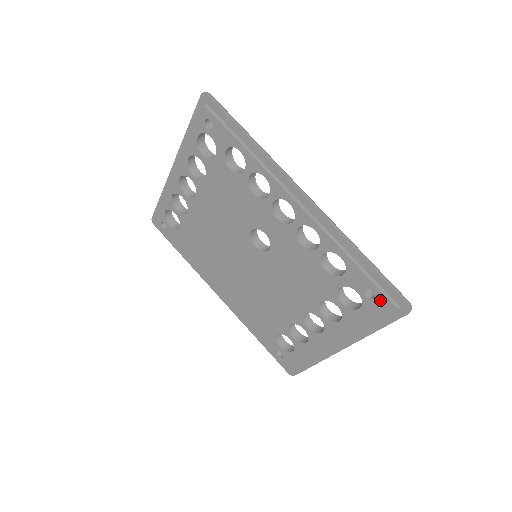
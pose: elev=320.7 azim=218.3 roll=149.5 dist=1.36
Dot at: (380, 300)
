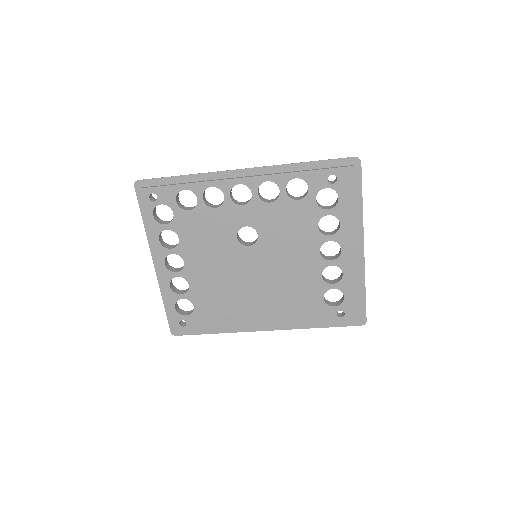
Dot at: (340, 174)
